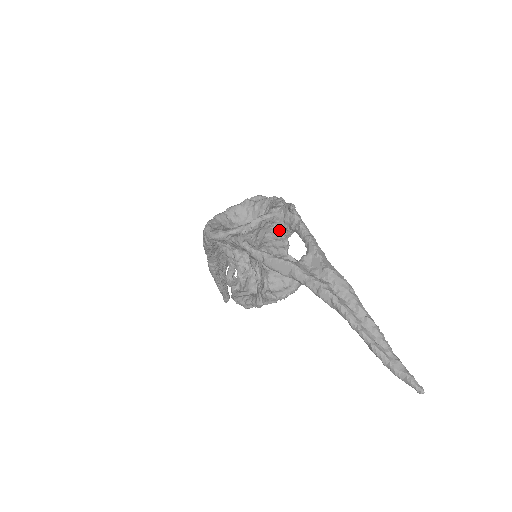
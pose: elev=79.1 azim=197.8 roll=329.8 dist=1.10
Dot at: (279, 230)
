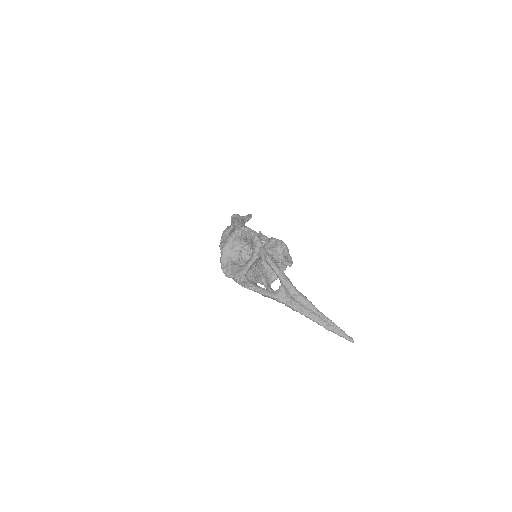
Dot at: occluded
